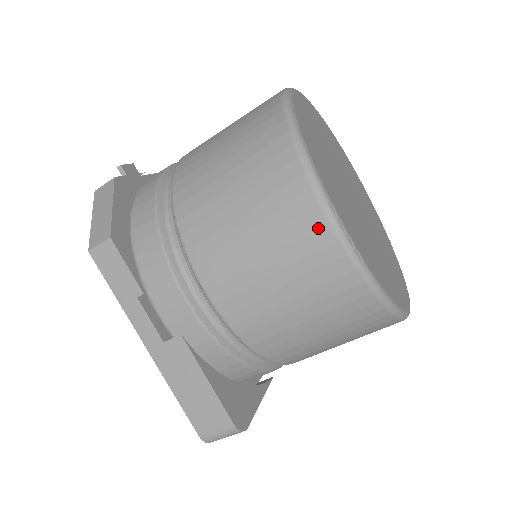
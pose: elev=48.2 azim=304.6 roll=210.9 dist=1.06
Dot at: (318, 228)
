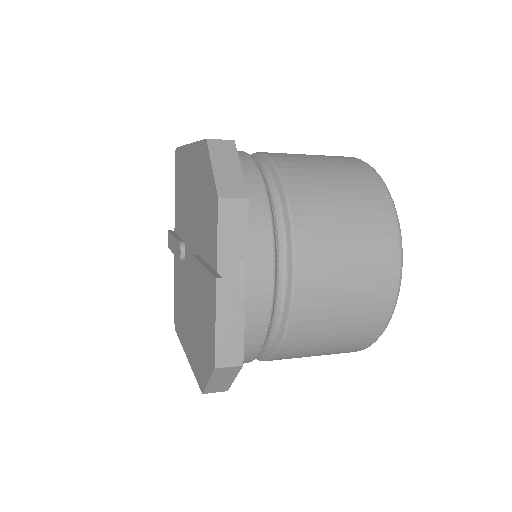
Dot at: occluded
